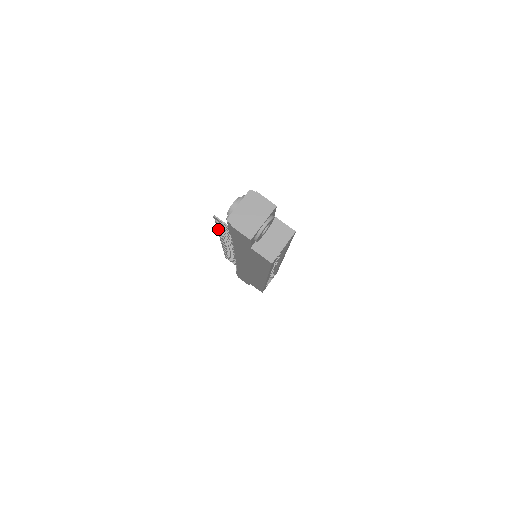
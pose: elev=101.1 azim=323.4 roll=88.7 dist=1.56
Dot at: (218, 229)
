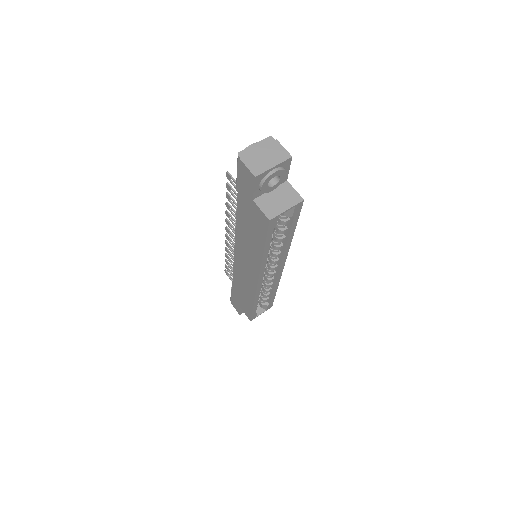
Dot at: (227, 202)
